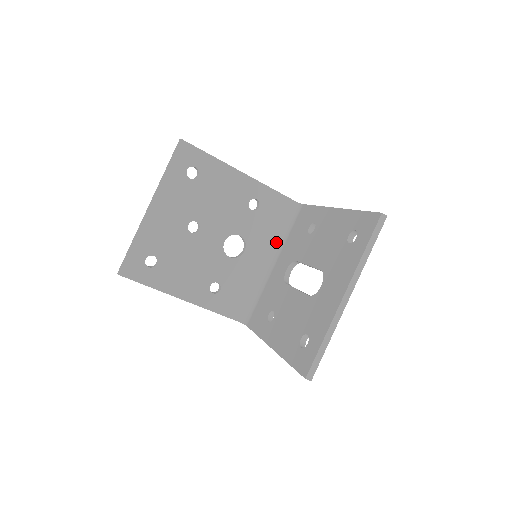
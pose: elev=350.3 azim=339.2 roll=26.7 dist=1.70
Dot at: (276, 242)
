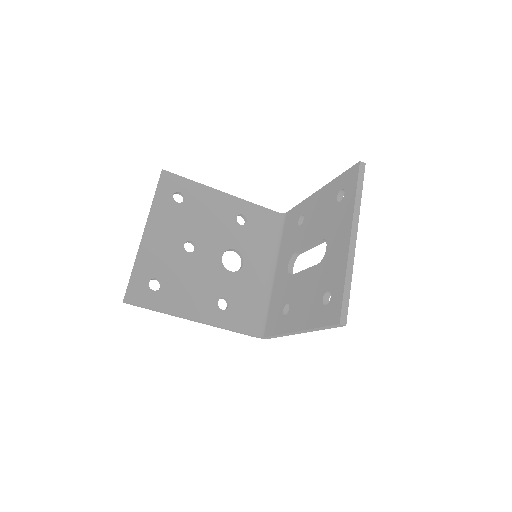
Dot at: (271, 252)
